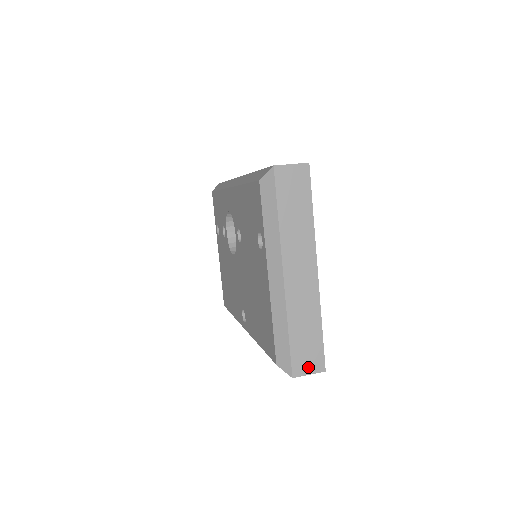
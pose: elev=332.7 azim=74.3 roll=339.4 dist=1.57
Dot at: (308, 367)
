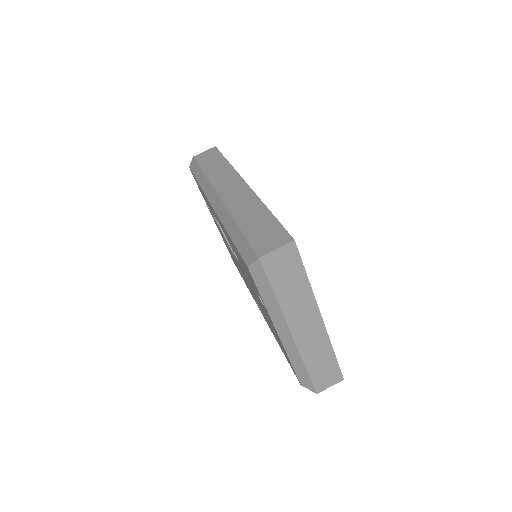
Dot at: (328, 383)
